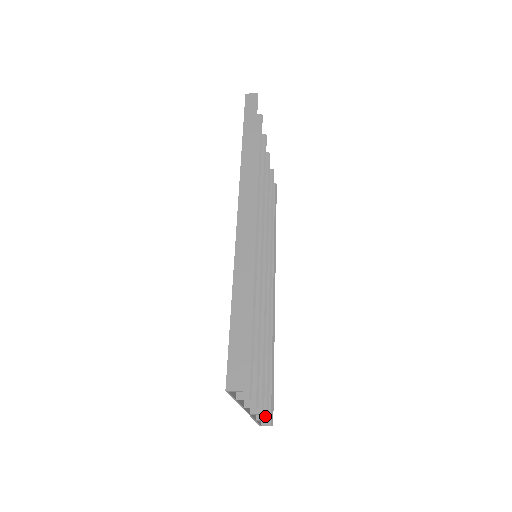
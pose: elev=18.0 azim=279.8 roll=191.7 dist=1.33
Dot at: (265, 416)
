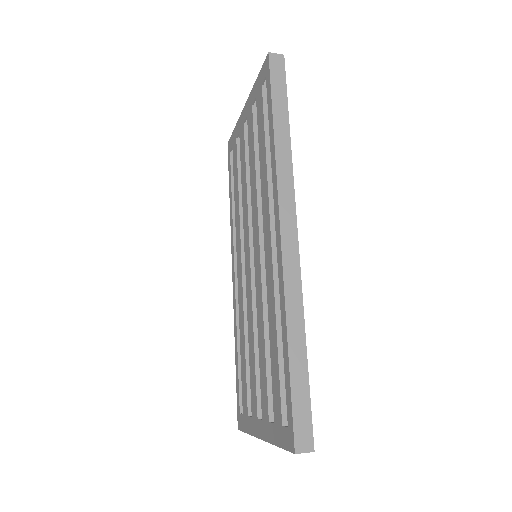
Dot at: occluded
